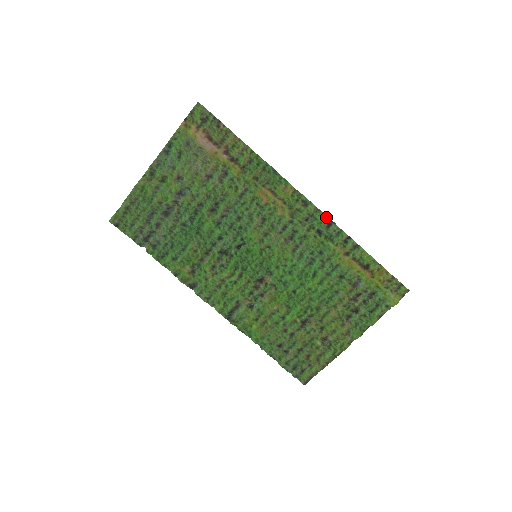
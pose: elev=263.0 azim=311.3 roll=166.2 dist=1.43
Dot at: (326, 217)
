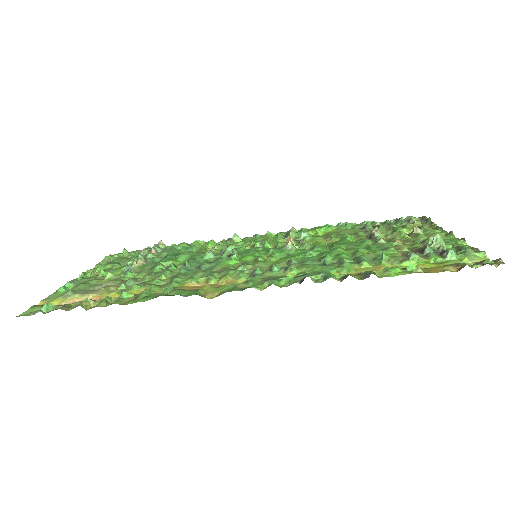
Dot at: (289, 285)
